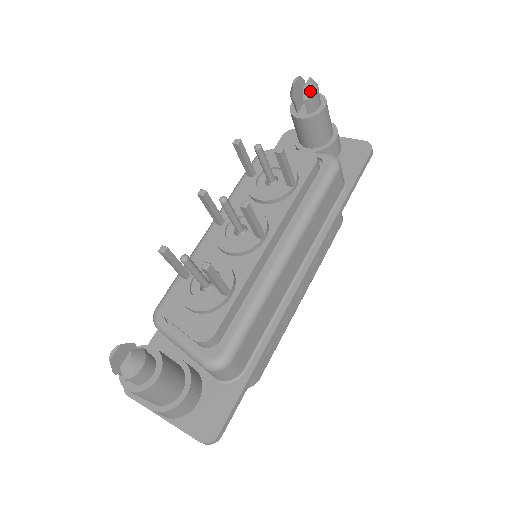
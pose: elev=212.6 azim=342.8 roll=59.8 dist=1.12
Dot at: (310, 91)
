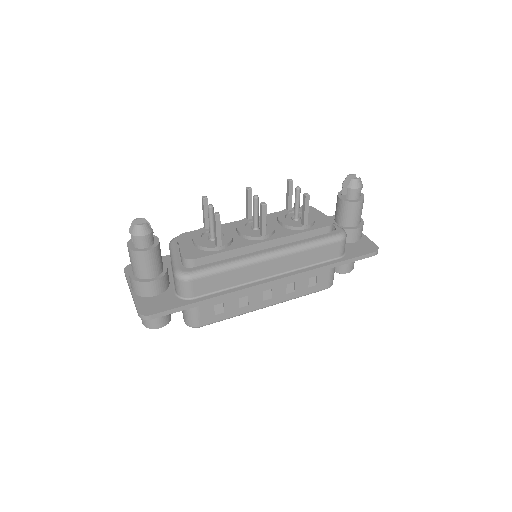
Dot at: (354, 184)
